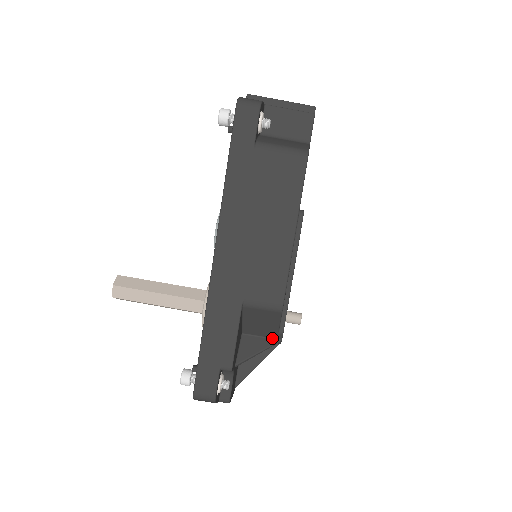
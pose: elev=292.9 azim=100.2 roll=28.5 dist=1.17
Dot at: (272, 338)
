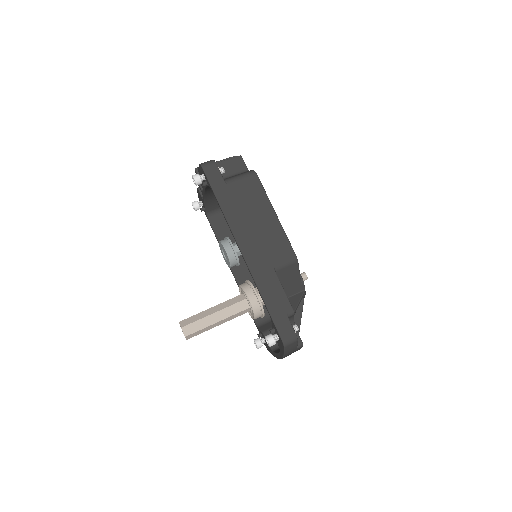
Dot at: (299, 292)
